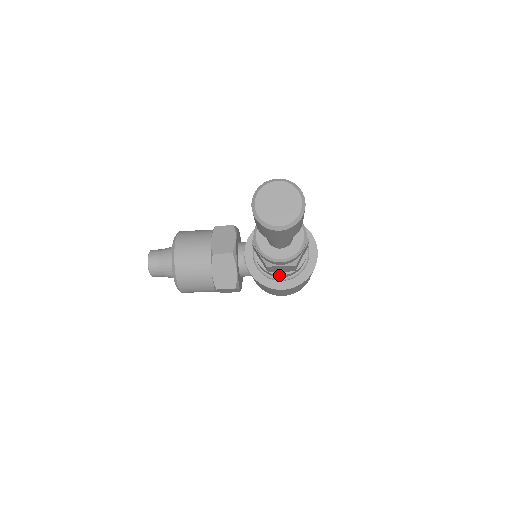
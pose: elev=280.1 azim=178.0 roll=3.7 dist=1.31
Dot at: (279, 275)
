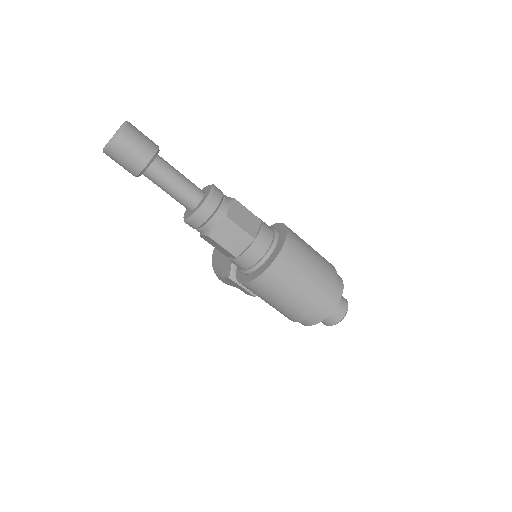
Dot at: (230, 260)
